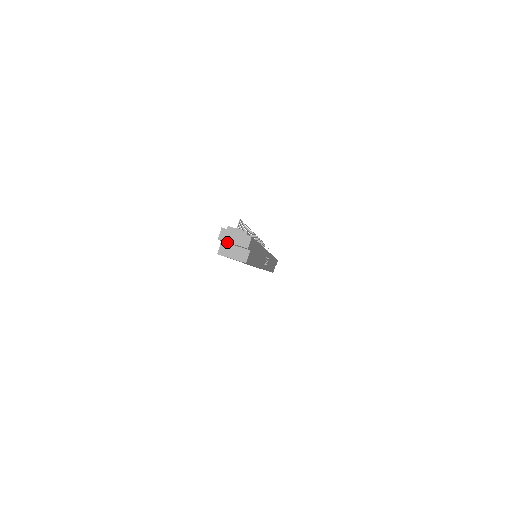
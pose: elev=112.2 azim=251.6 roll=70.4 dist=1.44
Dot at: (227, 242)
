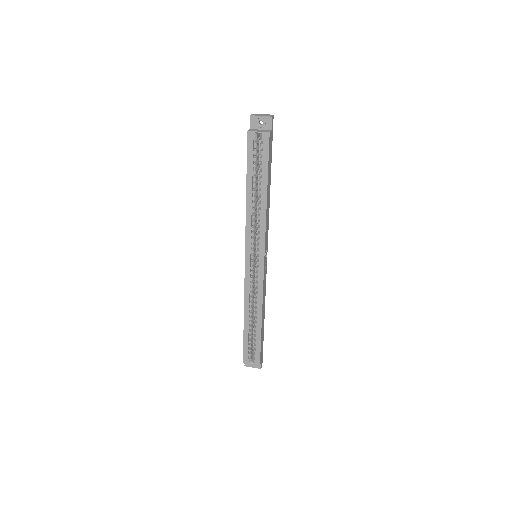
Dot at: (256, 117)
